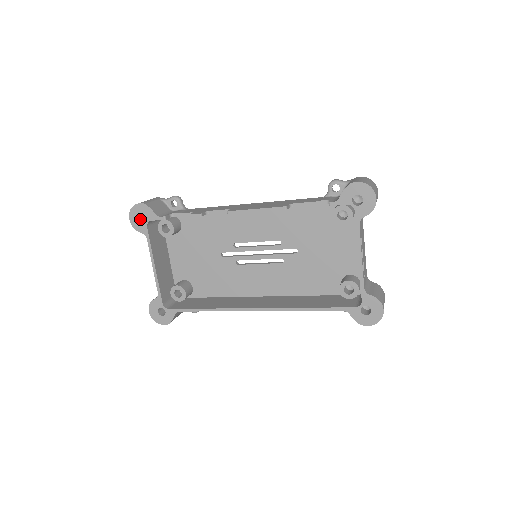
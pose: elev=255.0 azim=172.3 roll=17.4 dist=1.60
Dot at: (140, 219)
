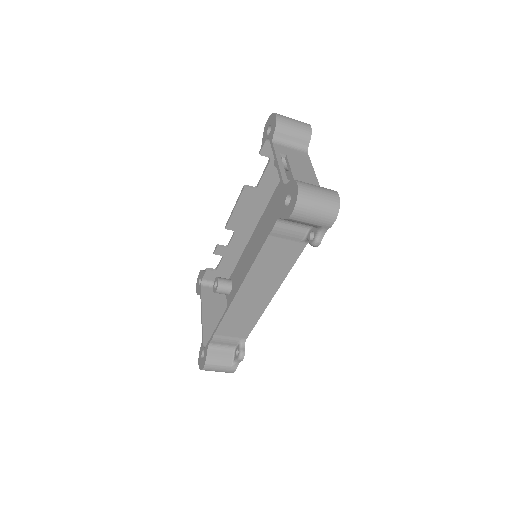
Dot at: occluded
